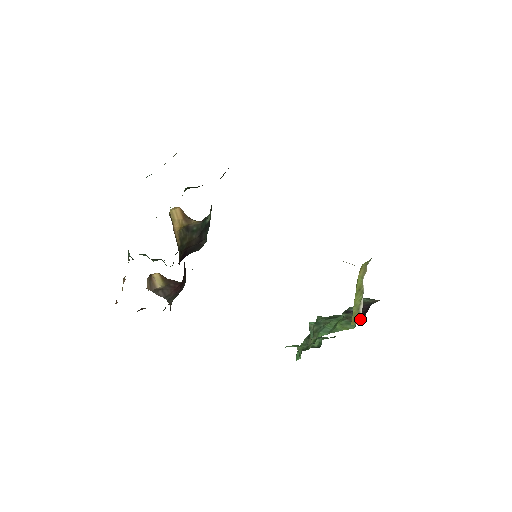
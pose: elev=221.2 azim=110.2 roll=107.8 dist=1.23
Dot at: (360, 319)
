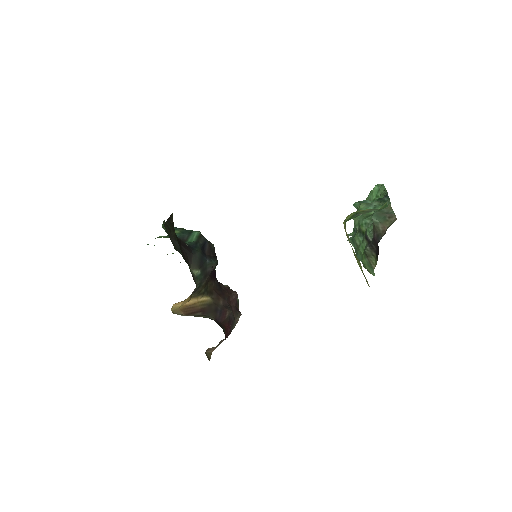
Dot at: occluded
